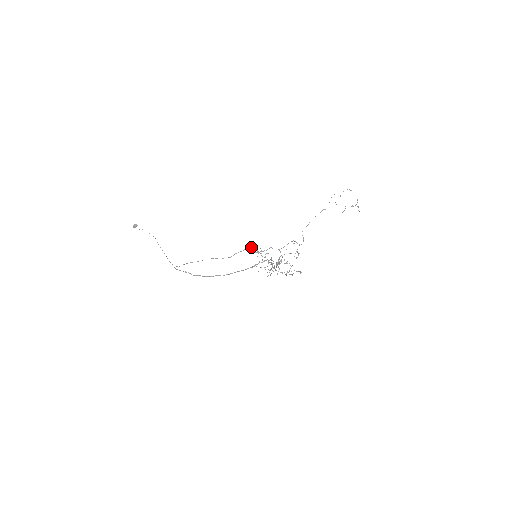
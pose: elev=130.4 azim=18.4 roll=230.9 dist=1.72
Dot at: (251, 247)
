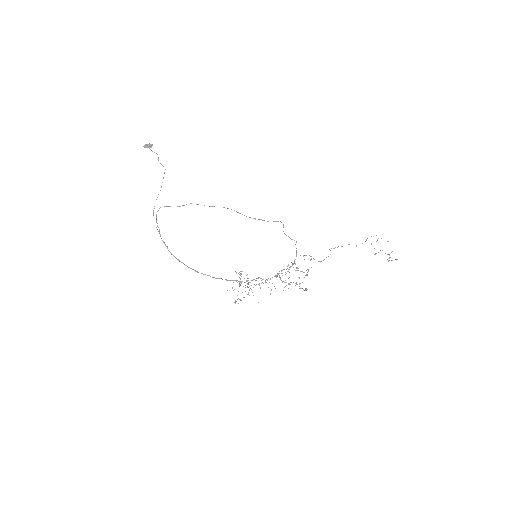
Dot at: occluded
